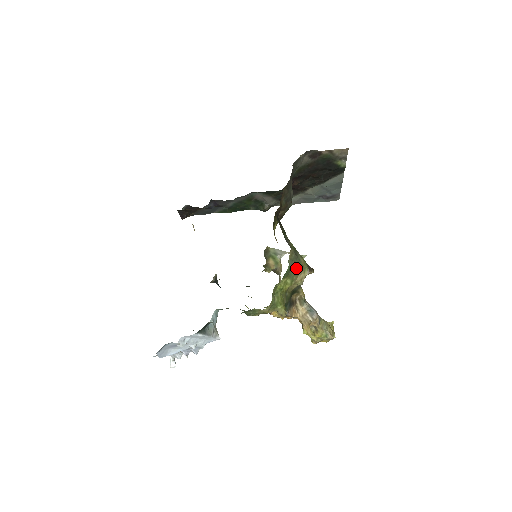
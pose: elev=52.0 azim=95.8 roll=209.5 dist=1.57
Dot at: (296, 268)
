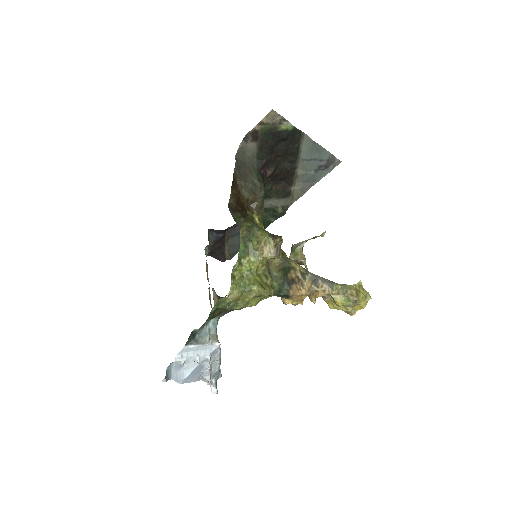
Dot at: (252, 243)
